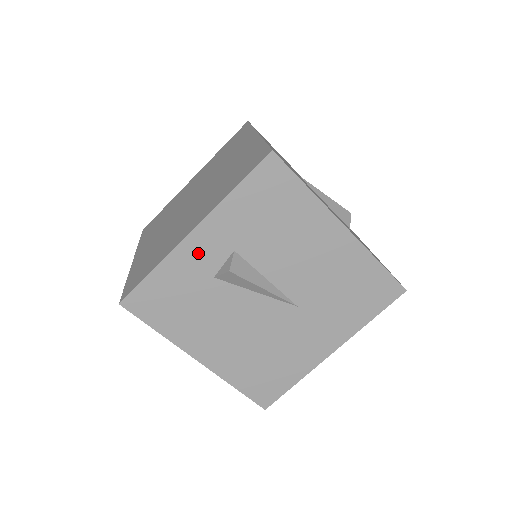
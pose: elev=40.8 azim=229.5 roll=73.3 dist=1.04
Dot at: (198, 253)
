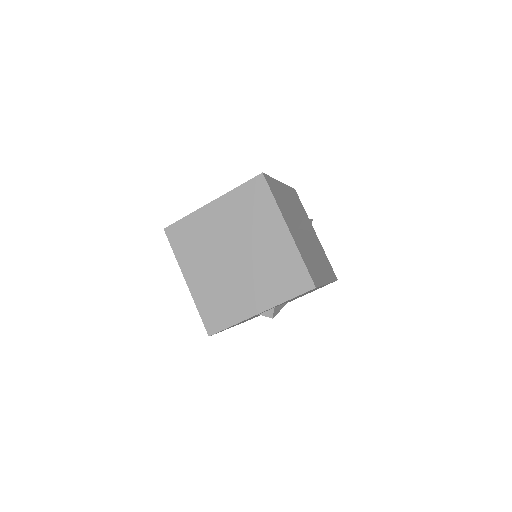
Dot at: occluded
